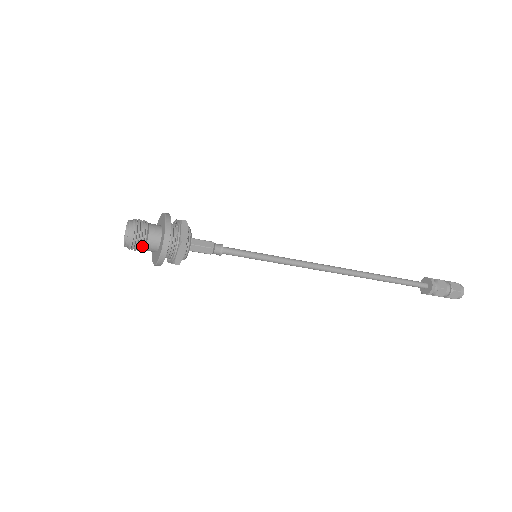
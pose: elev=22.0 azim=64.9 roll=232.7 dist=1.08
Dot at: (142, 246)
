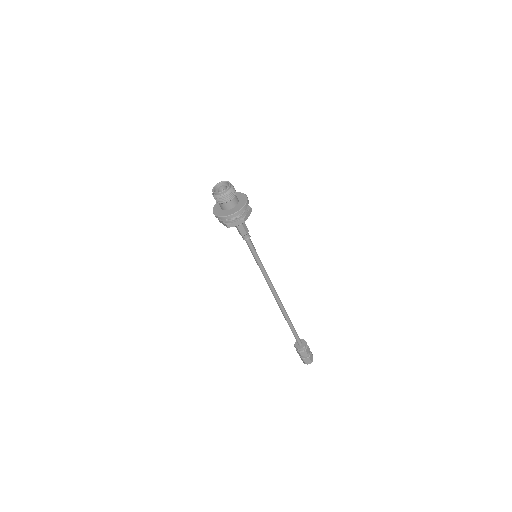
Dot at: (233, 196)
